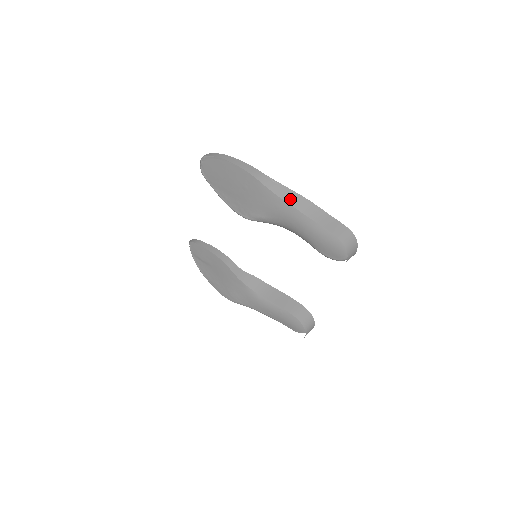
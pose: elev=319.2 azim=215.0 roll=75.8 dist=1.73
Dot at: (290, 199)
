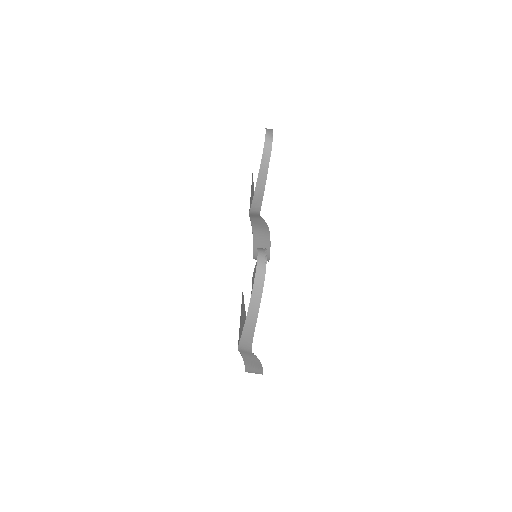
Dot at: (248, 358)
